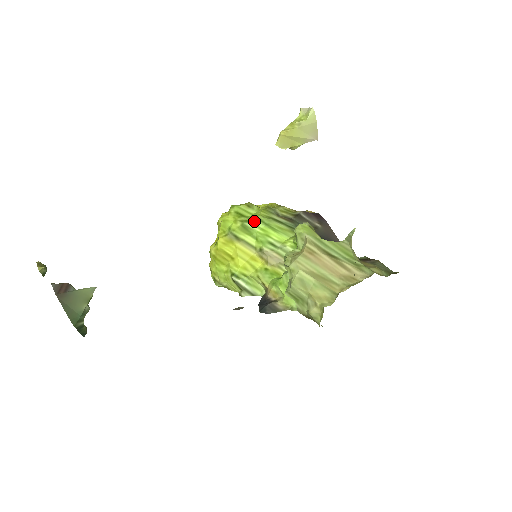
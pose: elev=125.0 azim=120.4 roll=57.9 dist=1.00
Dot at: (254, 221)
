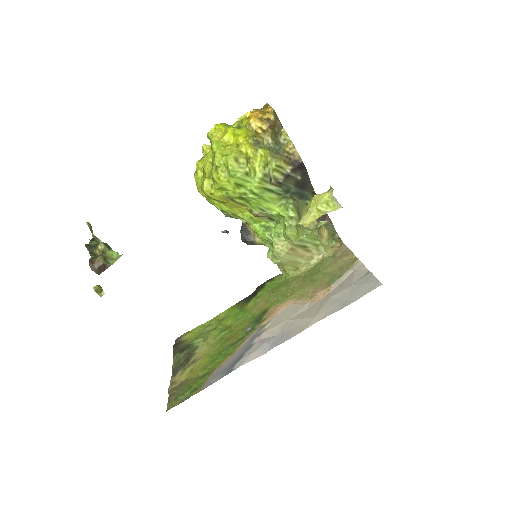
Dot at: (251, 196)
